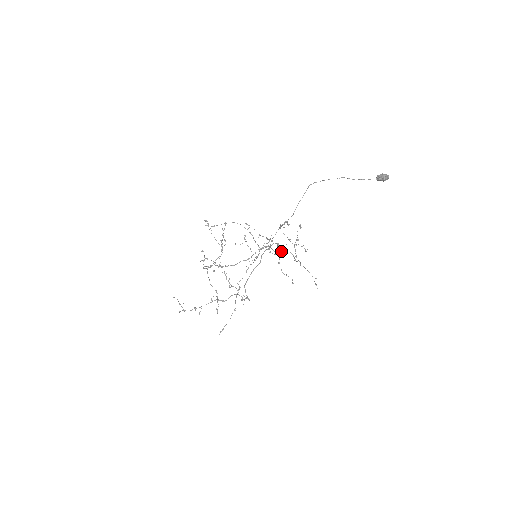
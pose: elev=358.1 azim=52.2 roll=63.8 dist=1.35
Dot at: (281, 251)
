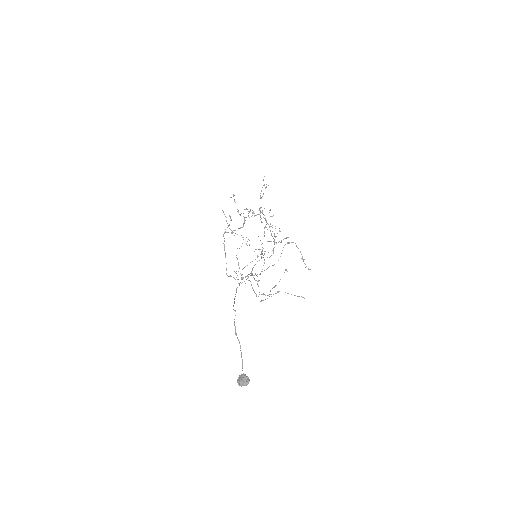
Dot at: (258, 281)
